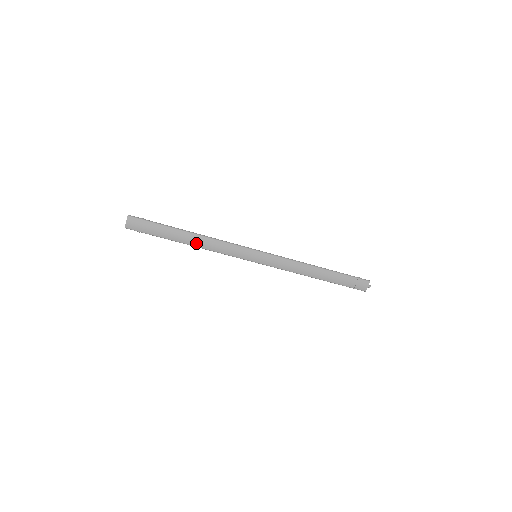
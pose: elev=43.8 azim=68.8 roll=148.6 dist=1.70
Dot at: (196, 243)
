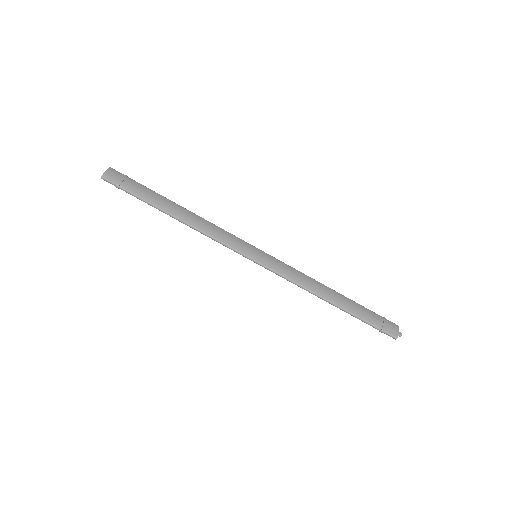
Dot at: (185, 217)
